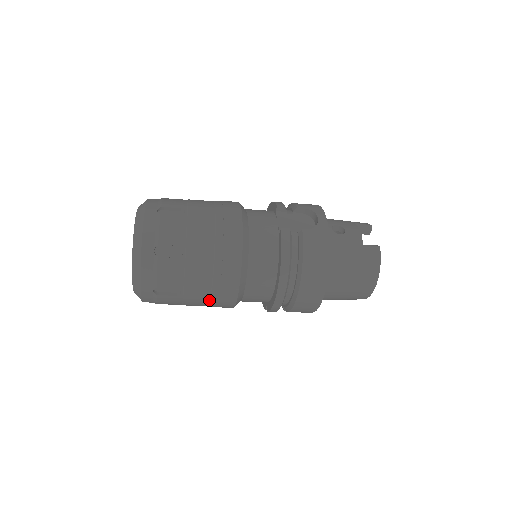
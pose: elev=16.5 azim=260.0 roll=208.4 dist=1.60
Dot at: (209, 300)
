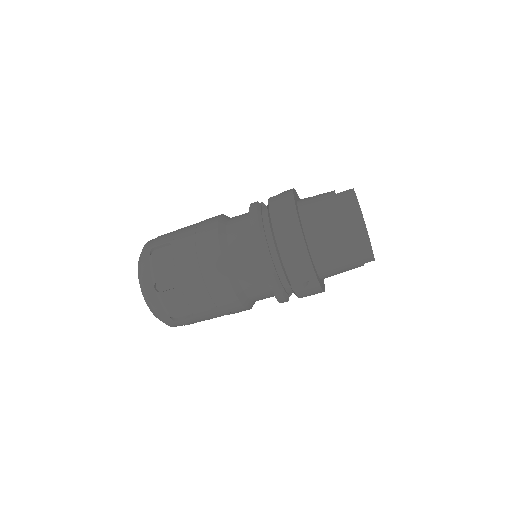
Dot at: (205, 285)
